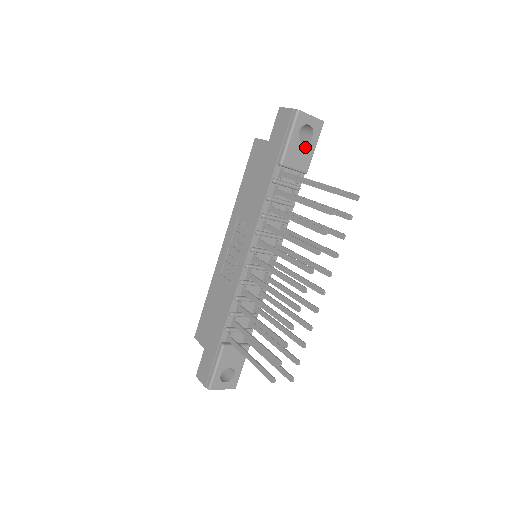
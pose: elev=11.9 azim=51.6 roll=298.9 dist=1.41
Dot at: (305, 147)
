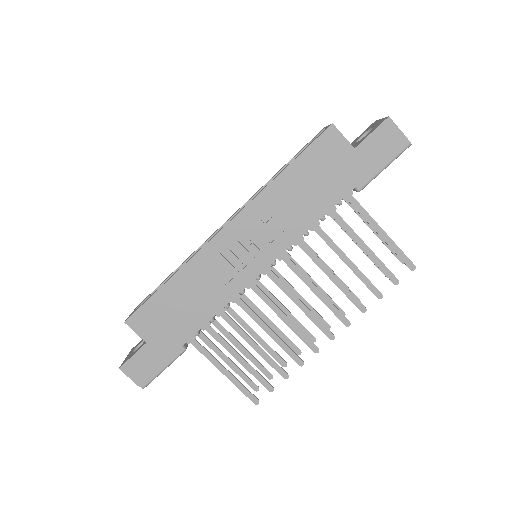
Dot at: occluded
